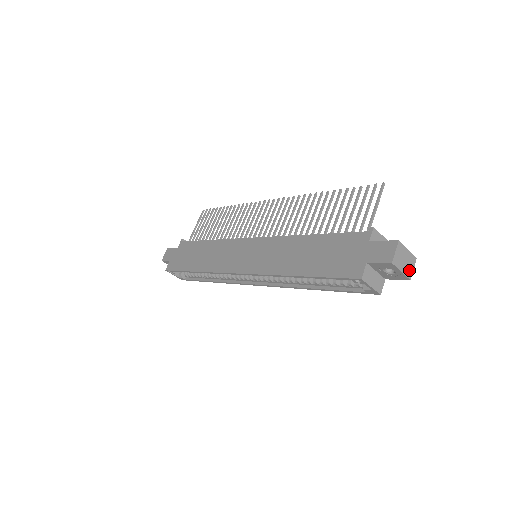
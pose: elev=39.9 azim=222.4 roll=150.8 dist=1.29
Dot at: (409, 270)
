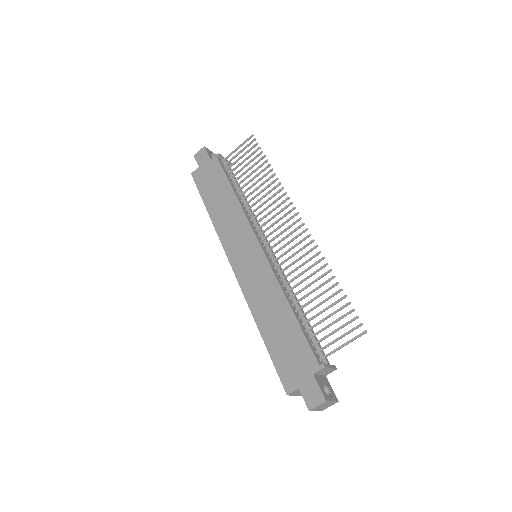
Dot at: (325, 408)
